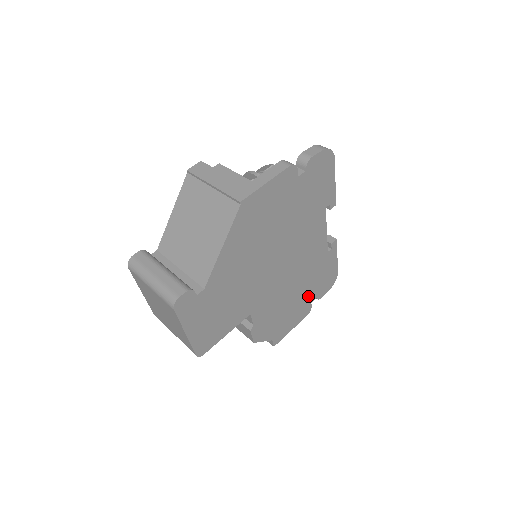
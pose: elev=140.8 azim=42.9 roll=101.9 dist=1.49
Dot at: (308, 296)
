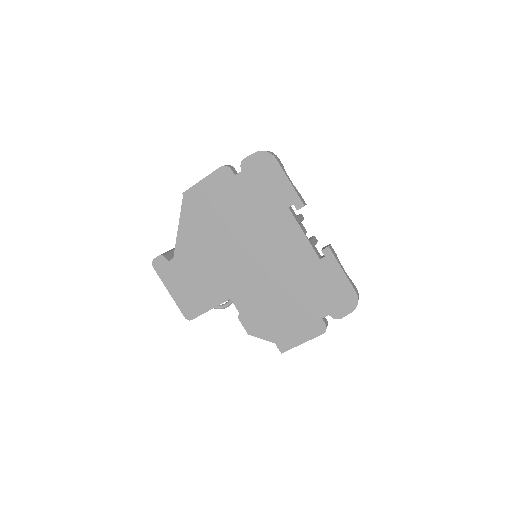
Dot at: (312, 308)
